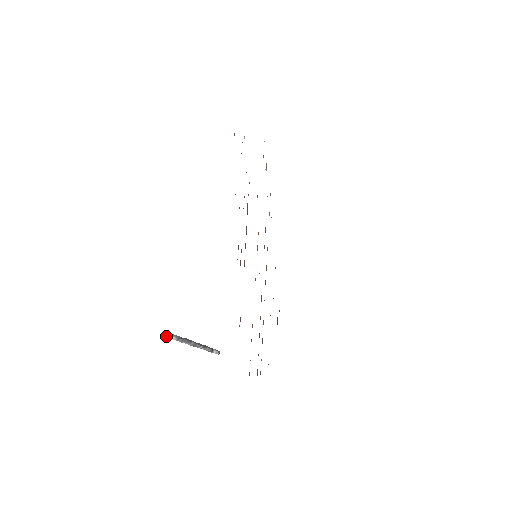
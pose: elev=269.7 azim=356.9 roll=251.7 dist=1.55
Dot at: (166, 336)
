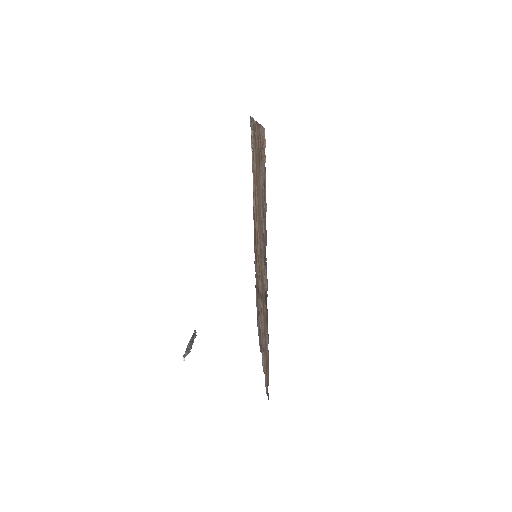
Dot at: (184, 359)
